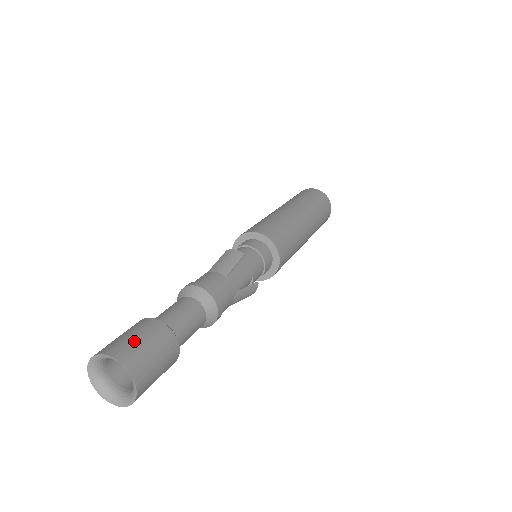
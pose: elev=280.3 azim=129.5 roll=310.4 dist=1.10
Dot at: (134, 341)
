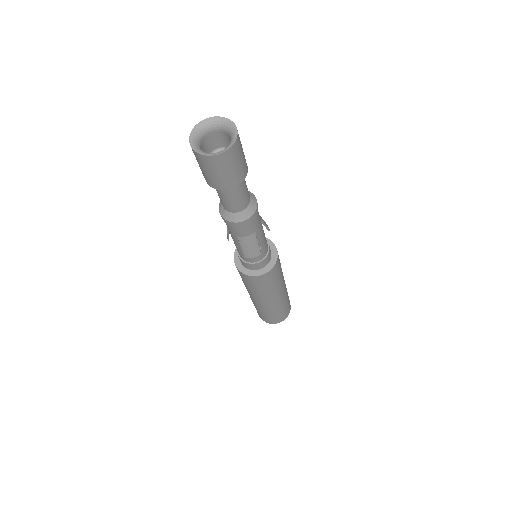
Dot at: occluded
